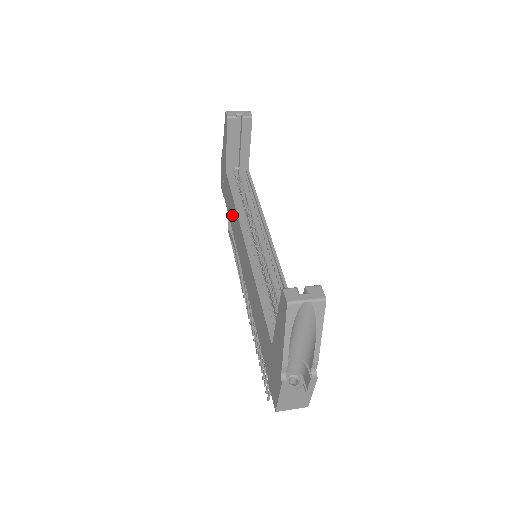
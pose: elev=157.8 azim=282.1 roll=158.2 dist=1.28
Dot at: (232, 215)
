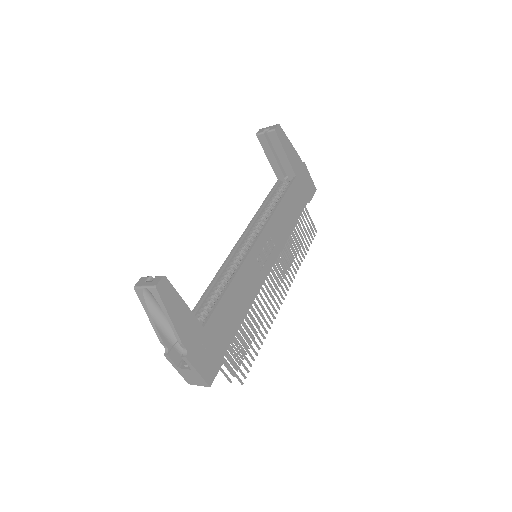
Dot at: occluded
